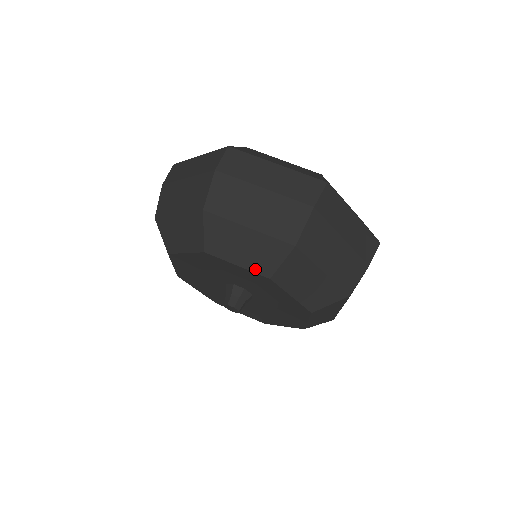
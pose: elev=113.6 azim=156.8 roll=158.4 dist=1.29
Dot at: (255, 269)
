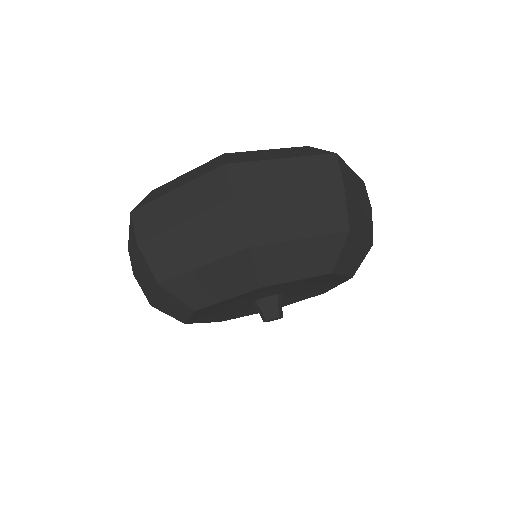
Dot at: (242, 291)
